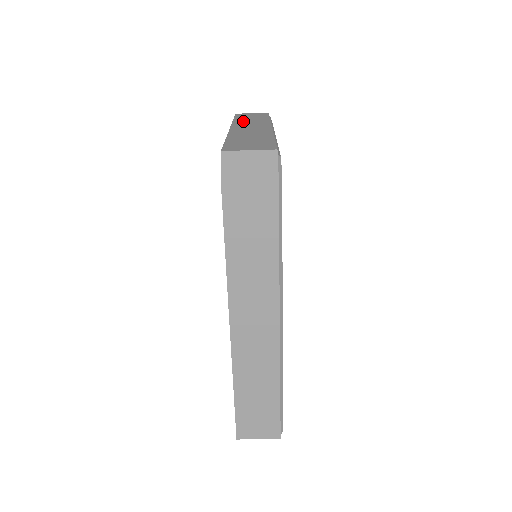
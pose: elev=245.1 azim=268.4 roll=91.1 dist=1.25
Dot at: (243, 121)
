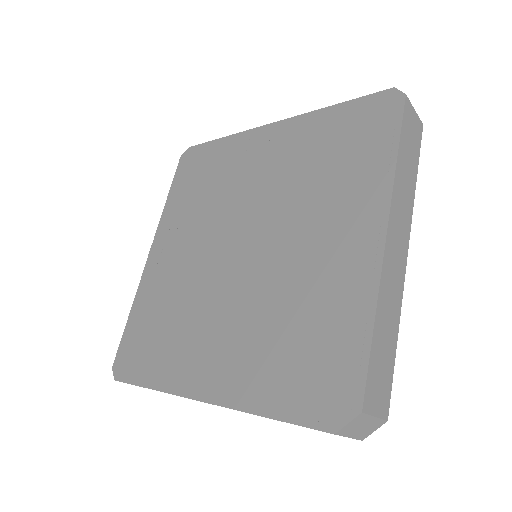
Dot at: (401, 187)
